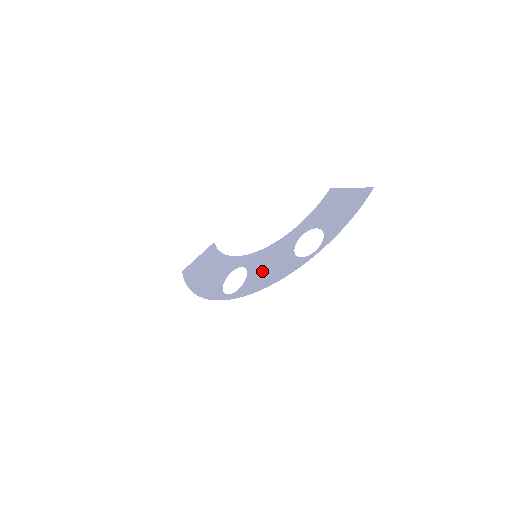
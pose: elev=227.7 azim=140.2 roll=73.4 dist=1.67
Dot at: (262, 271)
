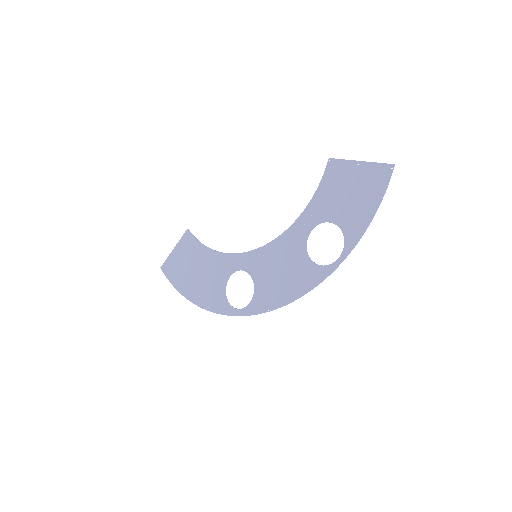
Dot at: (273, 280)
